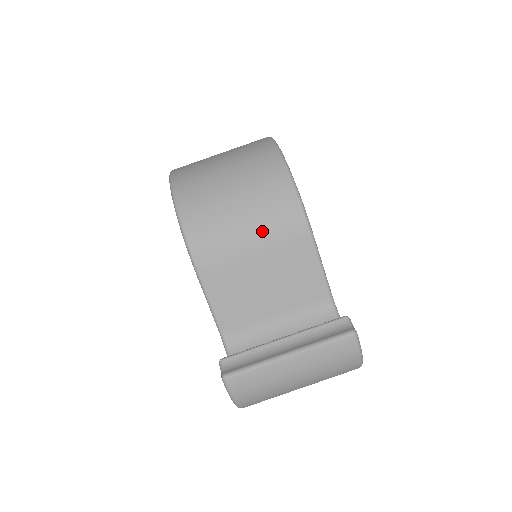
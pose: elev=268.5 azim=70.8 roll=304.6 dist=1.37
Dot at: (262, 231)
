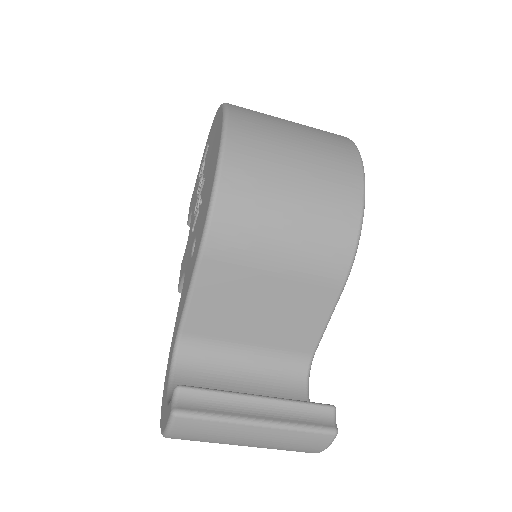
Dot at: (298, 258)
